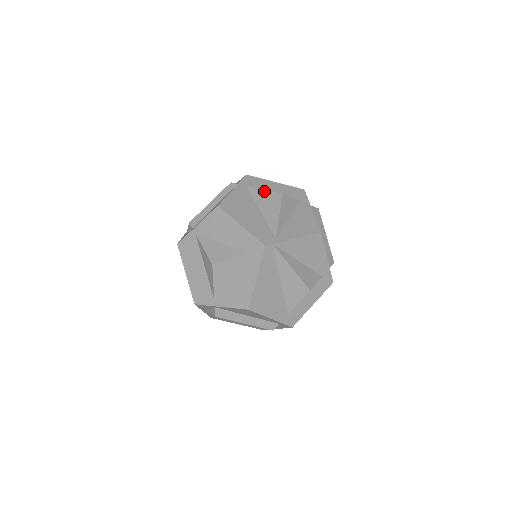
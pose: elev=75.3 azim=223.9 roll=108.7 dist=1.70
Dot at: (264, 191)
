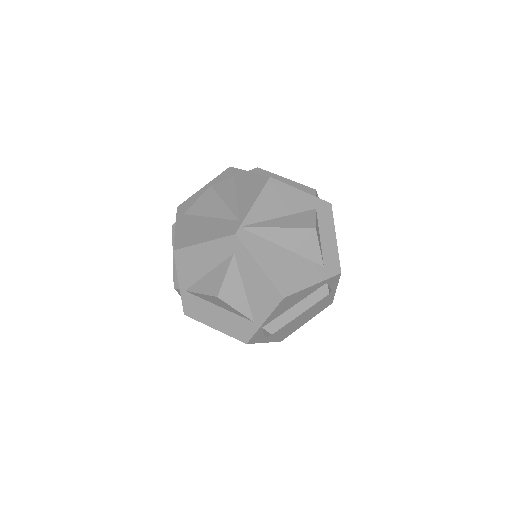
Dot at: (198, 201)
